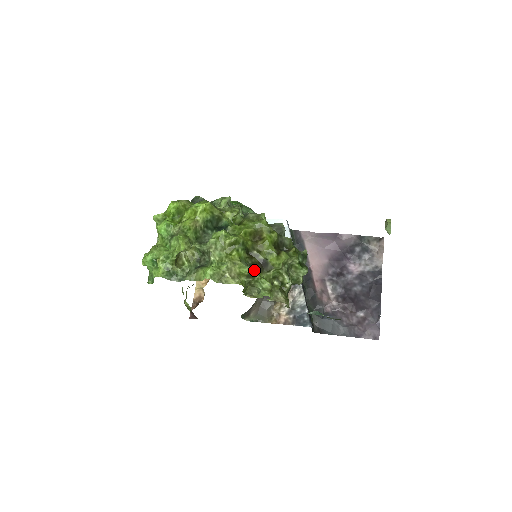
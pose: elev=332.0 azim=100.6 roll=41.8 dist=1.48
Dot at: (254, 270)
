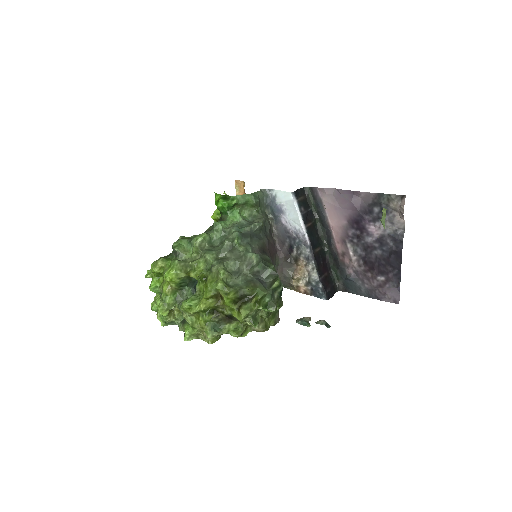
Dot at: (216, 335)
